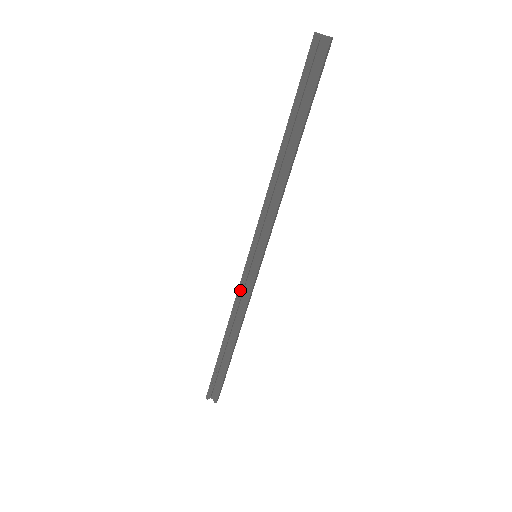
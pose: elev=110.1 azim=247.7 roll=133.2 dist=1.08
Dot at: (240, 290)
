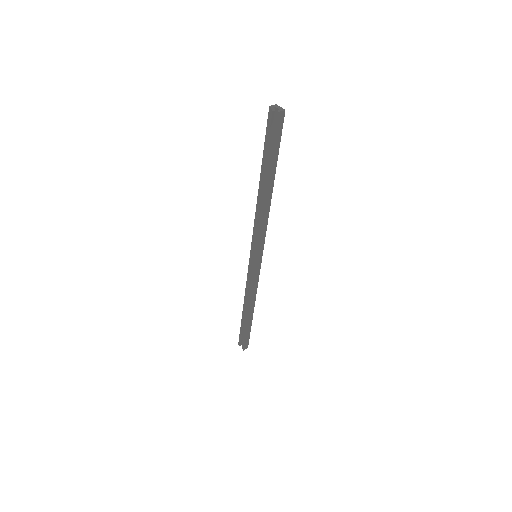
Dot at: (248, 277)
